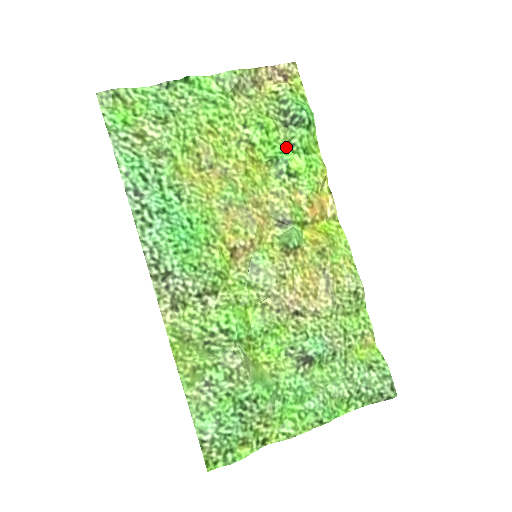
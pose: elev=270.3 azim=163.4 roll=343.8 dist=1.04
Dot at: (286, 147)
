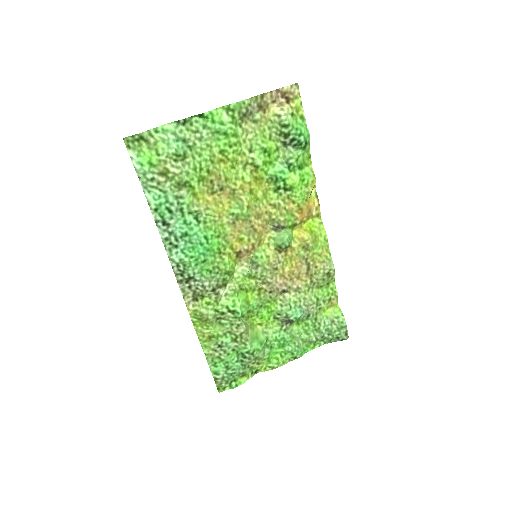
Dot at: (284, 166)
